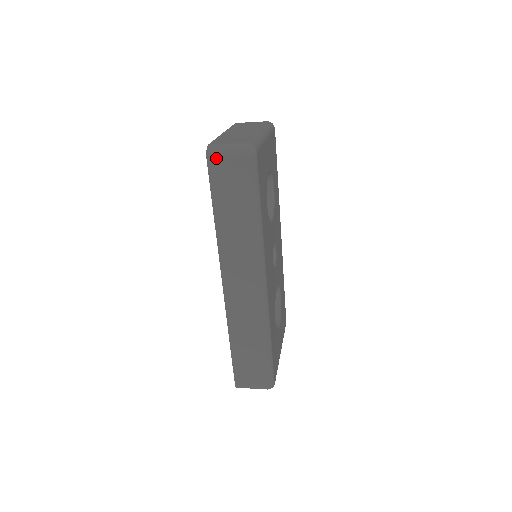
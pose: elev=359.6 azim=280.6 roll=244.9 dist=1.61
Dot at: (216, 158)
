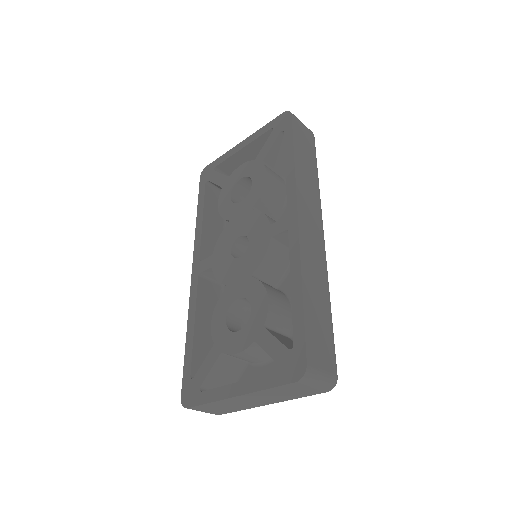
Dot at: (297, 119)
